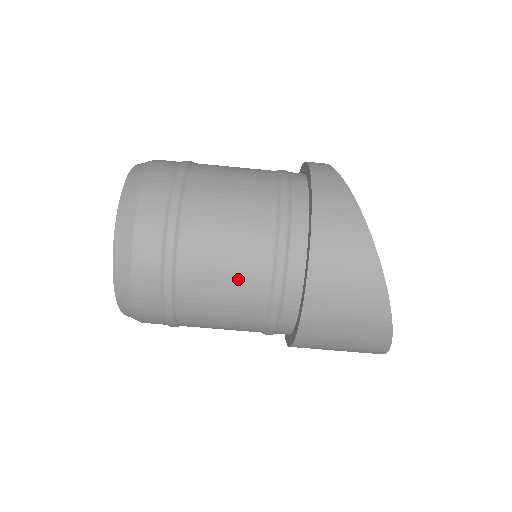
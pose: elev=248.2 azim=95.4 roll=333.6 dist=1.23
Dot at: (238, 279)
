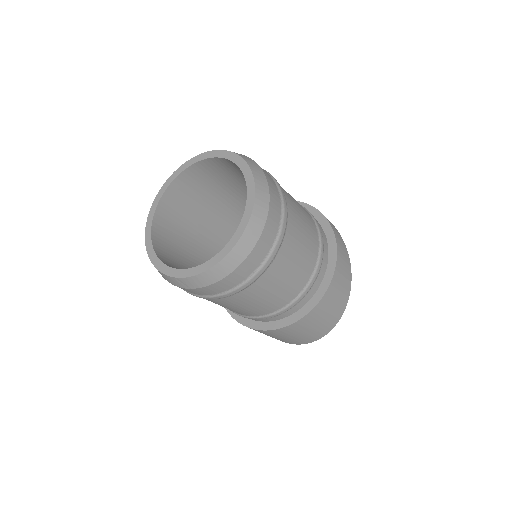
Dot at: (294, 279)
